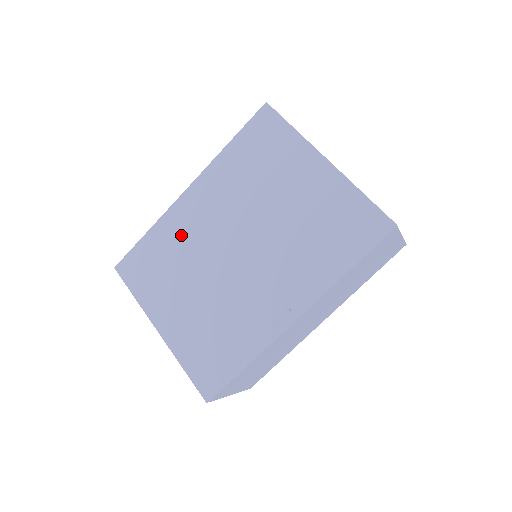
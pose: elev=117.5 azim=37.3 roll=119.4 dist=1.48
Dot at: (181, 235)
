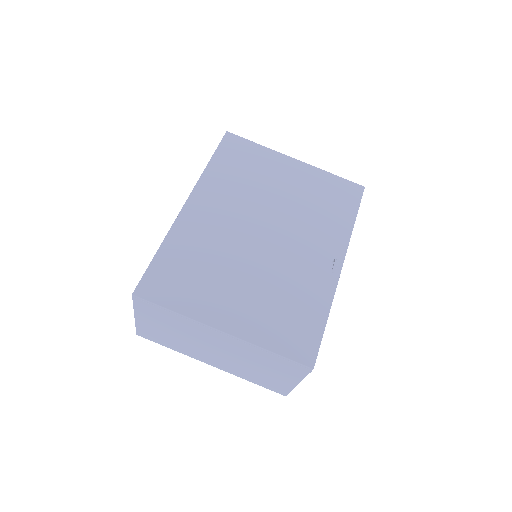
Dot at: (202, 239)
